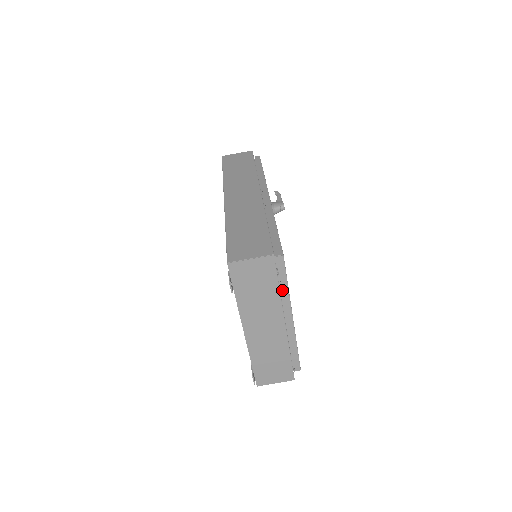
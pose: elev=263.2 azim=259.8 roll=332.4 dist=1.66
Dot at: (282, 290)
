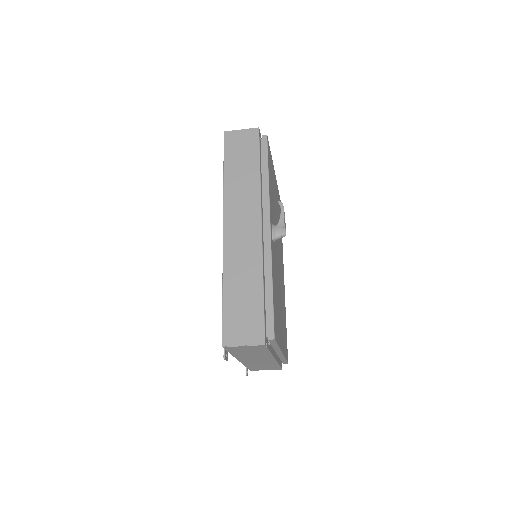
Dot at: (273, 347)
